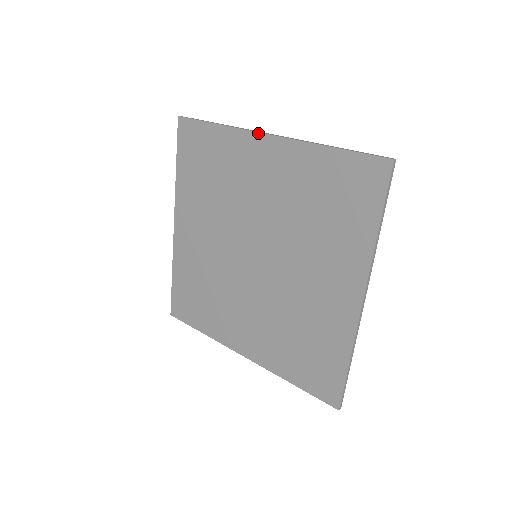
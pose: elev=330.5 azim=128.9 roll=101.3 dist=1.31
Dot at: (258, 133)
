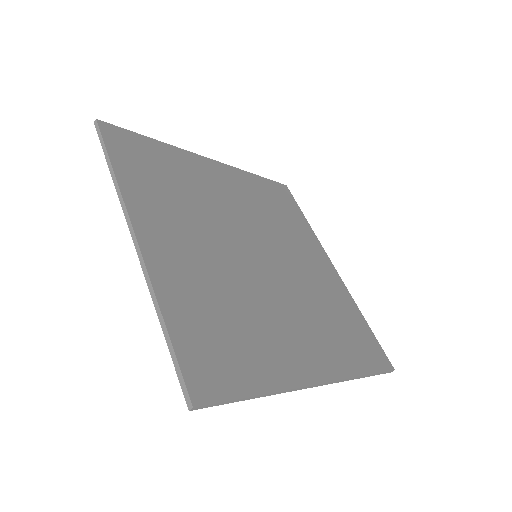
Dot at: (129, 226)
